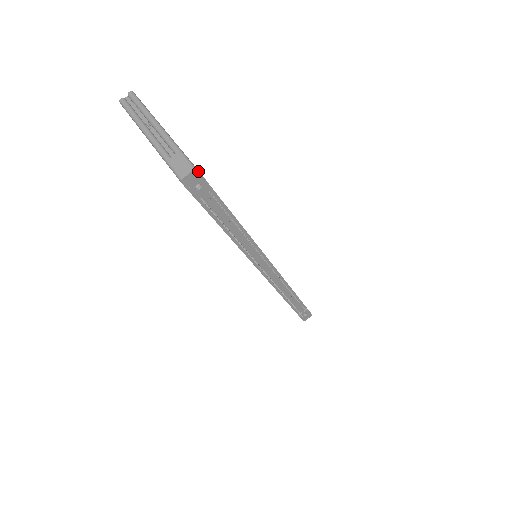
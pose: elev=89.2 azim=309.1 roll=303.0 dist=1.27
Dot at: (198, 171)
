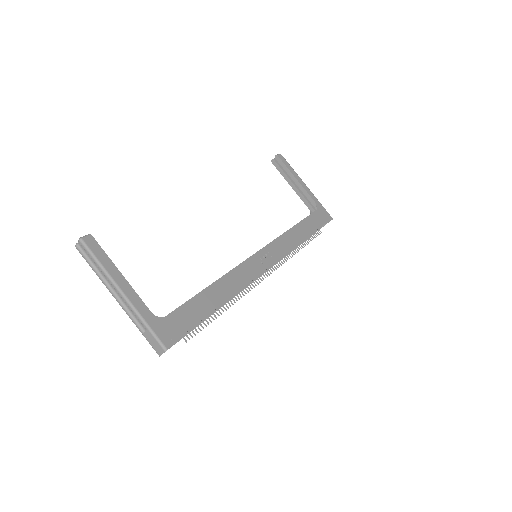
Dot at: (169, 348)
